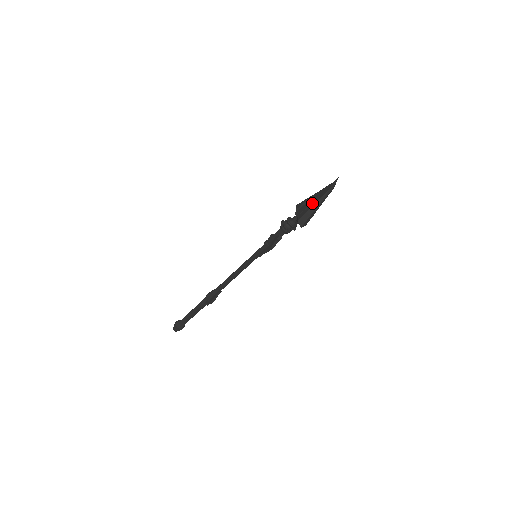
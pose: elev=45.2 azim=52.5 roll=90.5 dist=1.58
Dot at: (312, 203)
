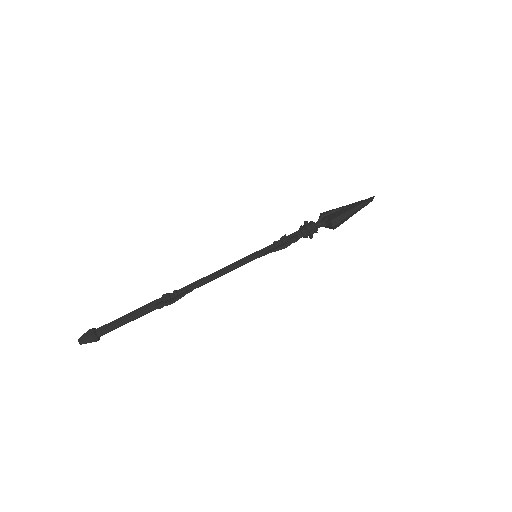
Dot at: (347, 209)
